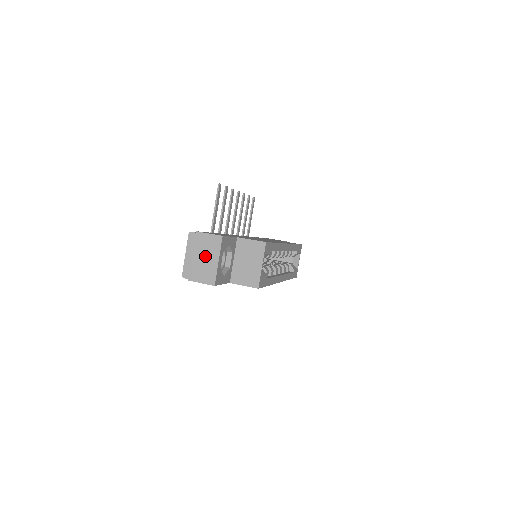
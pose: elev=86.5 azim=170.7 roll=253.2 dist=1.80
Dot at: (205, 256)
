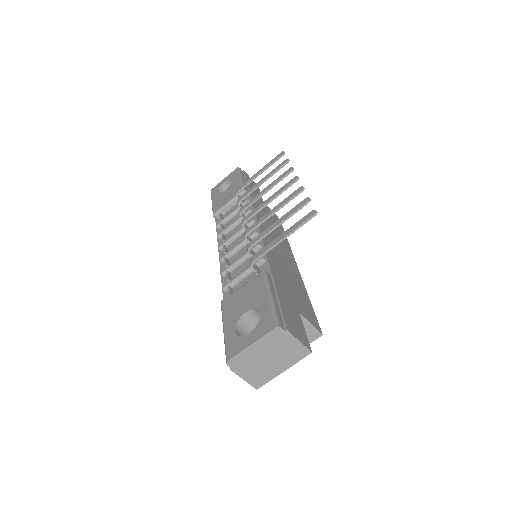
Dot at: (274, 359)
